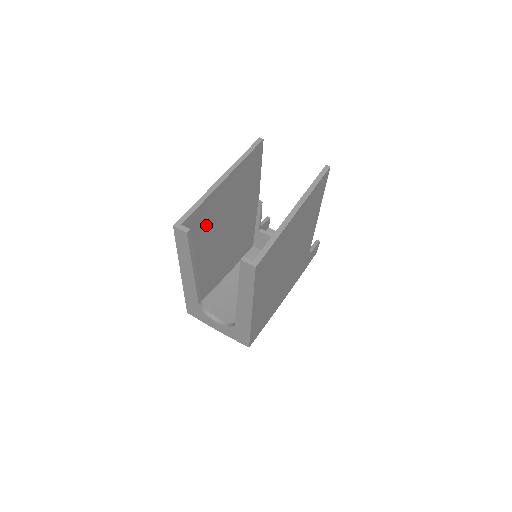
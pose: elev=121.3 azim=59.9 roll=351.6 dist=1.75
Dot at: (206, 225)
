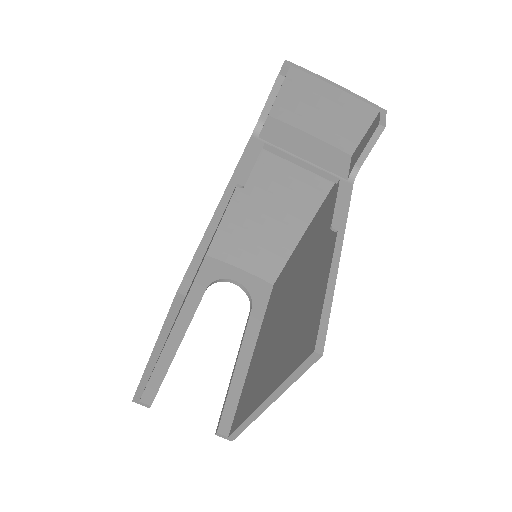
Dot at: occluded
